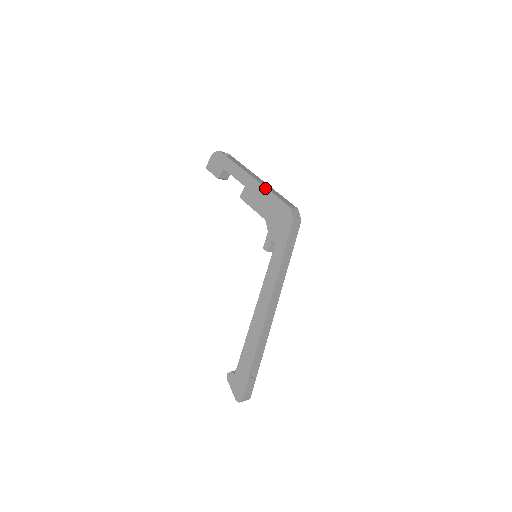
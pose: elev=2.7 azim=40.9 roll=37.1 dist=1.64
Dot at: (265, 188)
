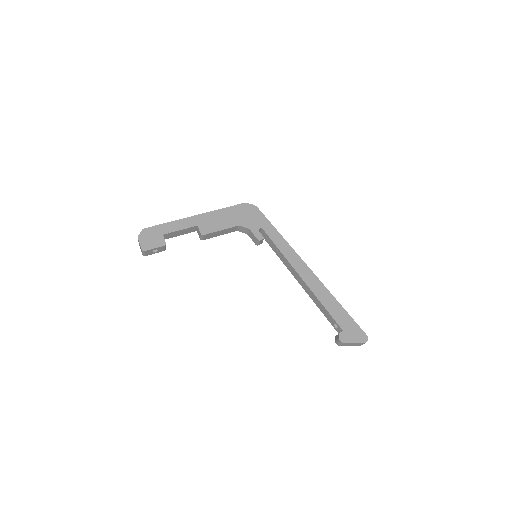
Dot at: (215, 211)
